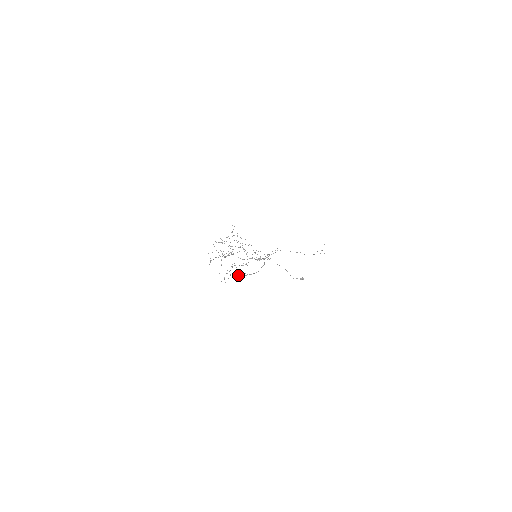
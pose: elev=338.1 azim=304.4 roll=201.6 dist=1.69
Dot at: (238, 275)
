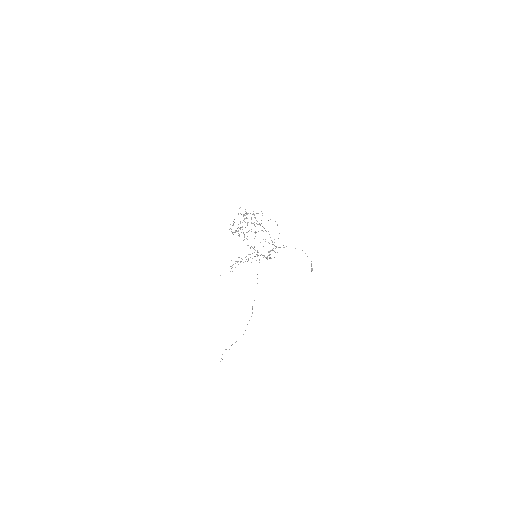
Dot at: occluded
